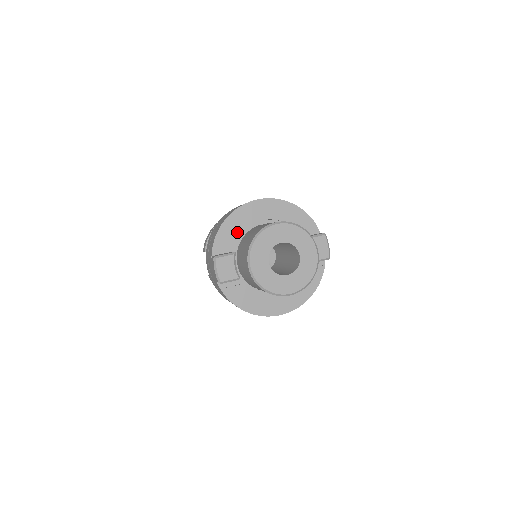
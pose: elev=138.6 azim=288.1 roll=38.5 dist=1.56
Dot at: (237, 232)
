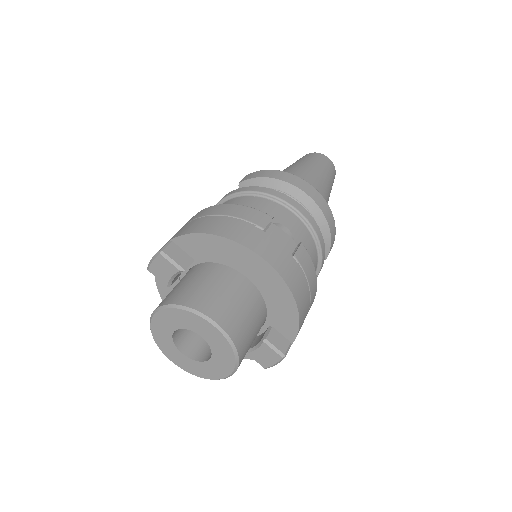
Dot at: (214, 255)
